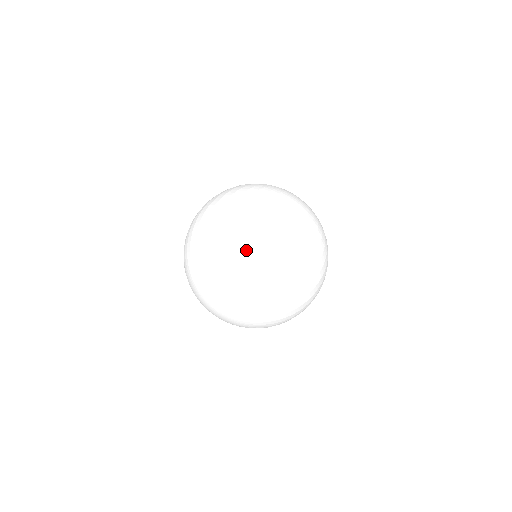
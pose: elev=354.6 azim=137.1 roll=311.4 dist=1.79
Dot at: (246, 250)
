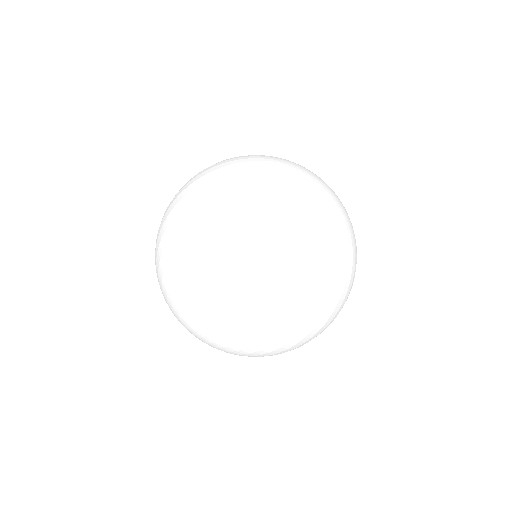
Dot at: (203, 323)
